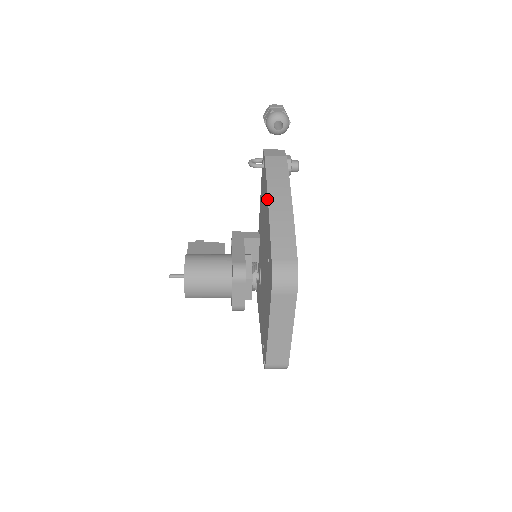
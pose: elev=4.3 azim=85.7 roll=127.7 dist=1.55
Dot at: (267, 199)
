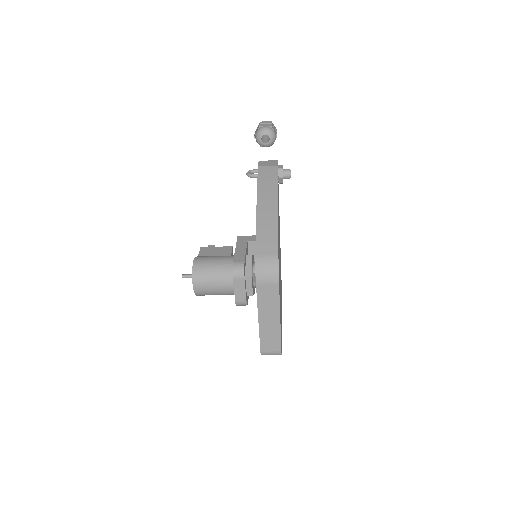
Dot at: occluded
